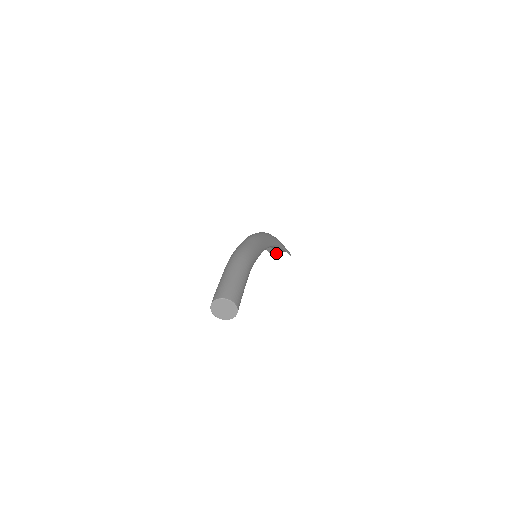
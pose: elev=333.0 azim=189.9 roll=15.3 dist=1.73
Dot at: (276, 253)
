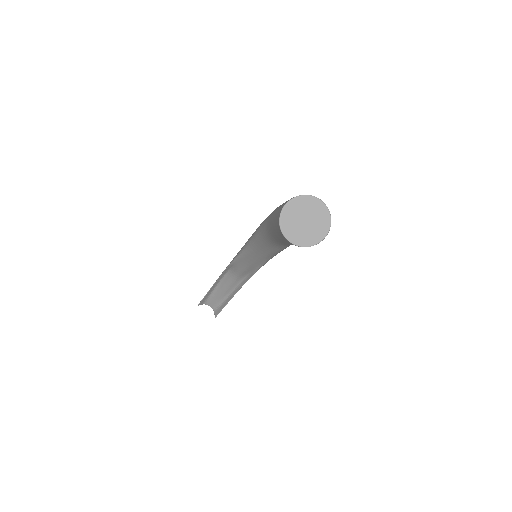
Dot at: (206, 300)
